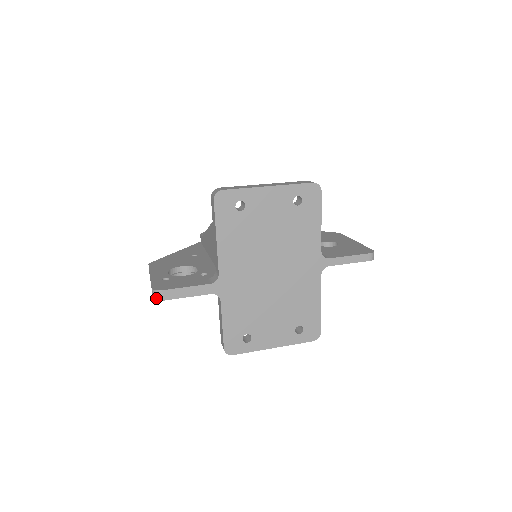
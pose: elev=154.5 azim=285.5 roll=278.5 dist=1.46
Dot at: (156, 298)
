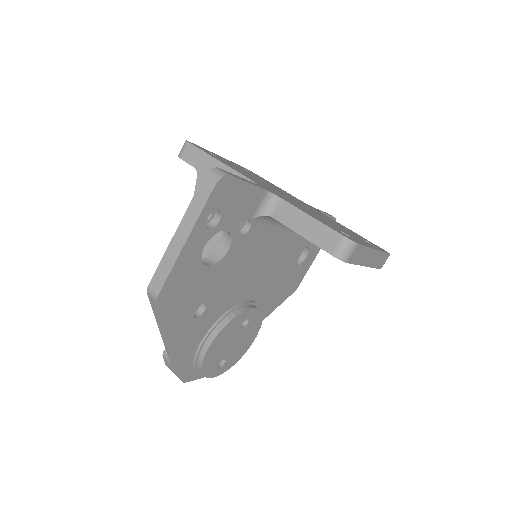
Dot at: (220, 175)
